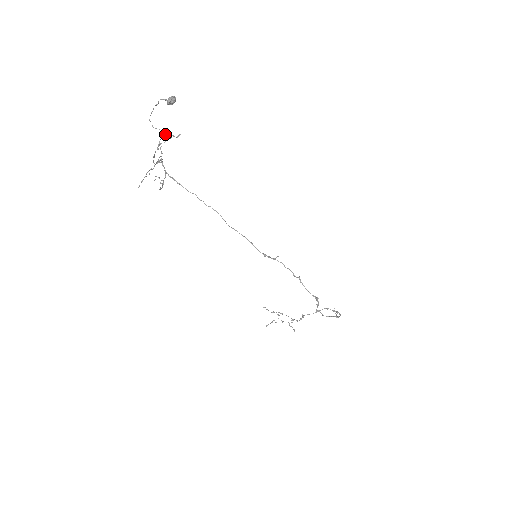
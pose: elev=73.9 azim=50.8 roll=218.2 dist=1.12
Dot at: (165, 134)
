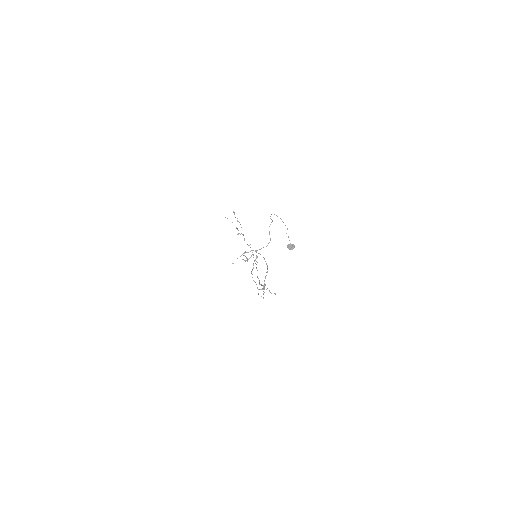
Dot at: (272, 221)
